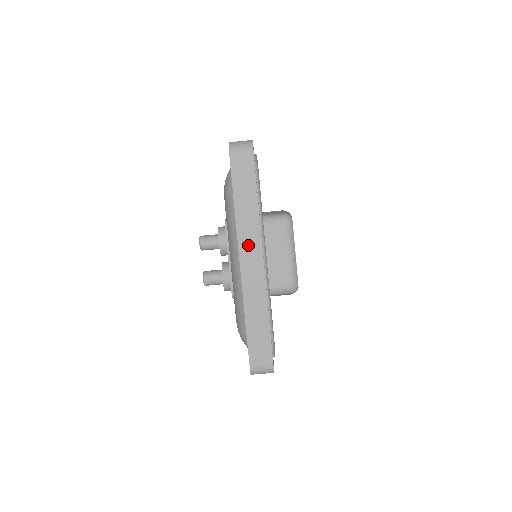
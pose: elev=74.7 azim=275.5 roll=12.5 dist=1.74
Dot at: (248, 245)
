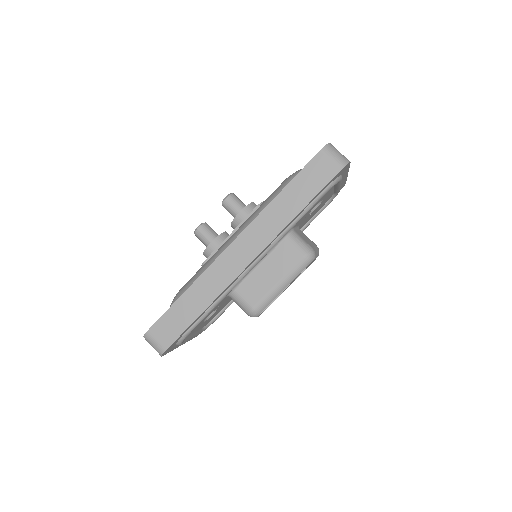
Dot at: (251, 239)
